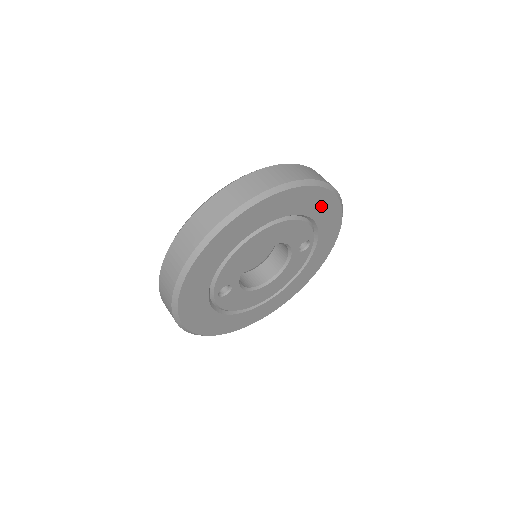
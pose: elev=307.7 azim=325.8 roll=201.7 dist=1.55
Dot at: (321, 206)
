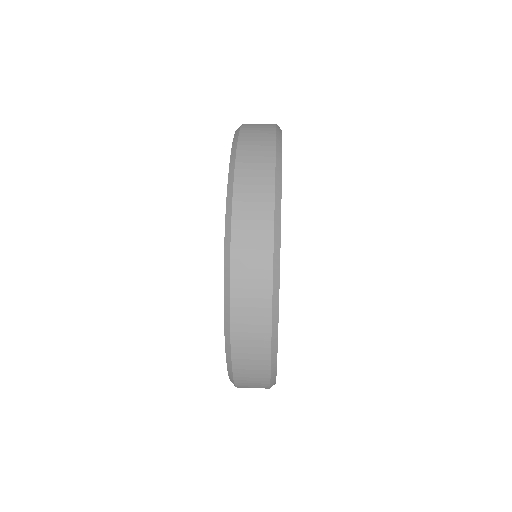
Dot at: occluded
